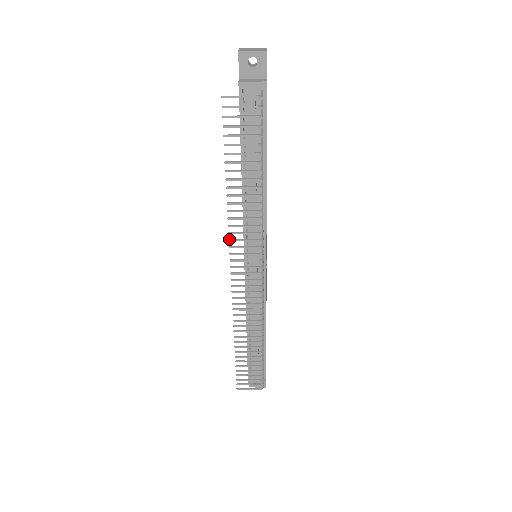
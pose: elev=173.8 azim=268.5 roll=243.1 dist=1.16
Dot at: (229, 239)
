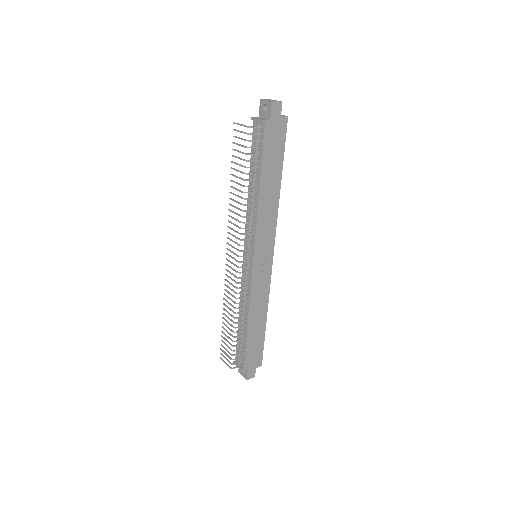
Dot at: (228, 226)
